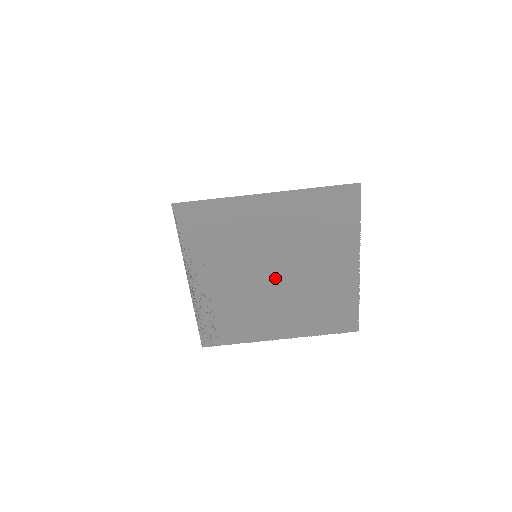
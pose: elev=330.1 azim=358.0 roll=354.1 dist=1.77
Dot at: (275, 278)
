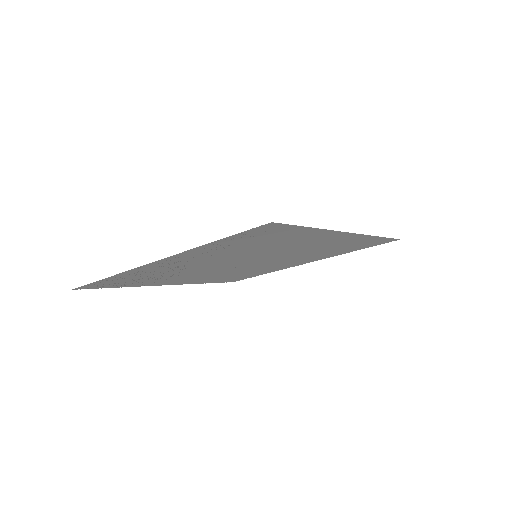
Dot at: (240, 265)
